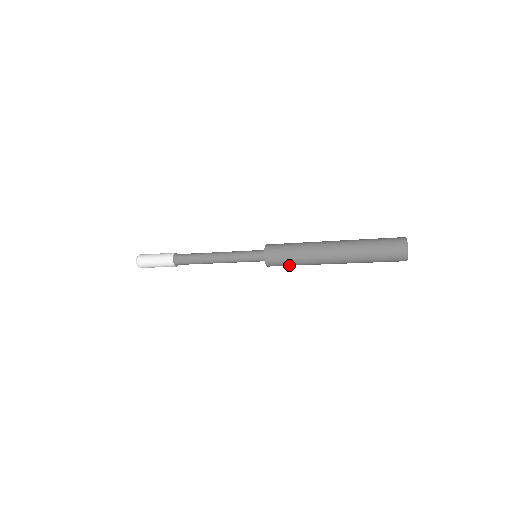
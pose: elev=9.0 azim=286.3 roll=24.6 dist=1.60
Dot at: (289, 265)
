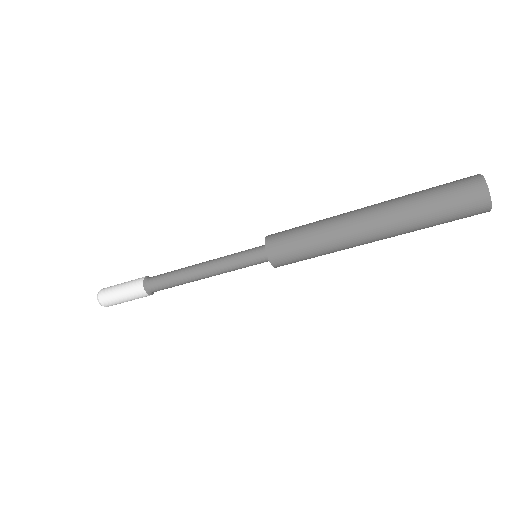
Dot at: (305, 258)
